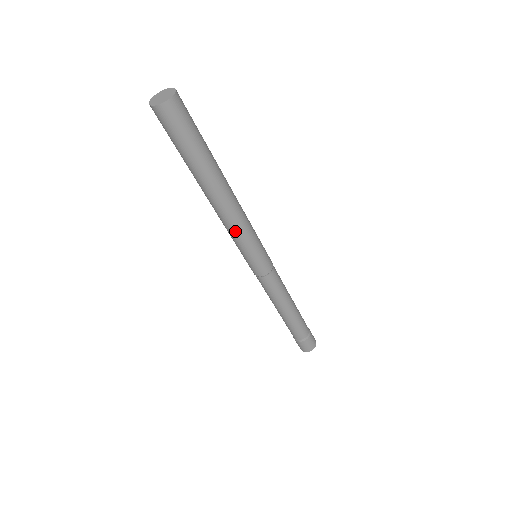
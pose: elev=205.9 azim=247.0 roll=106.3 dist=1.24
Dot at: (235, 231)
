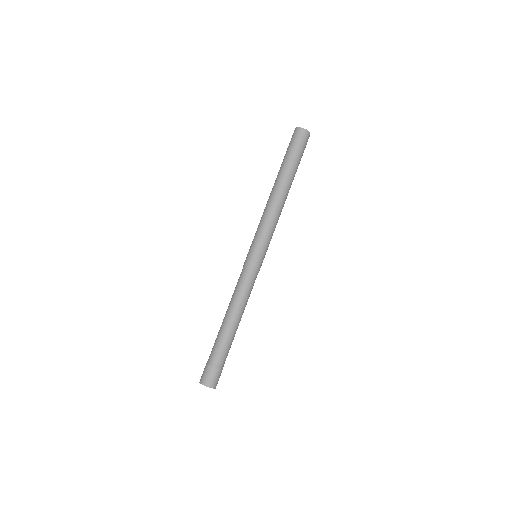
Dot at: (271, 221)
